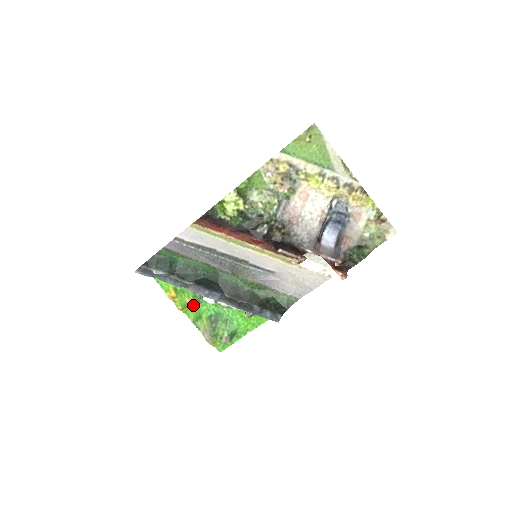
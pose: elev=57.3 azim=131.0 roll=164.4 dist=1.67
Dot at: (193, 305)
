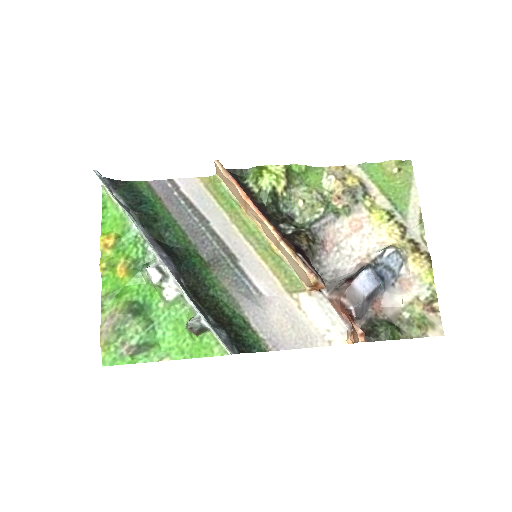
Dot at: (124, 271)
